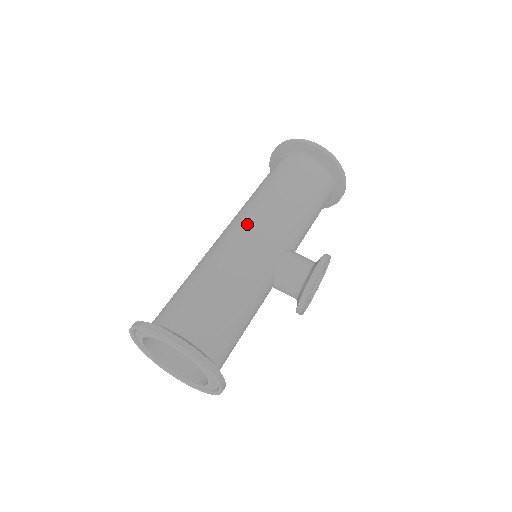
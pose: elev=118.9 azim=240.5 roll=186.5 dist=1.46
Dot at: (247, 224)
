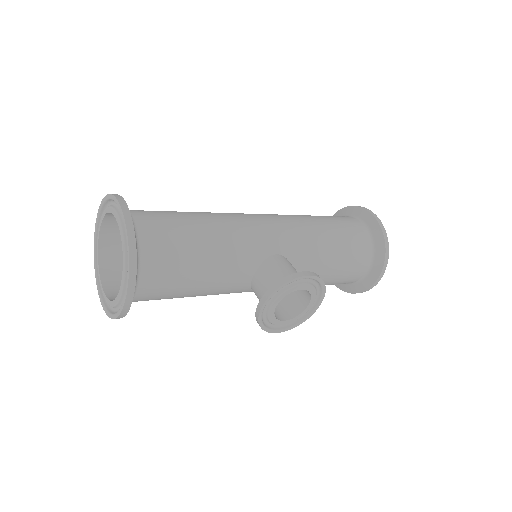
Dot at: (266, 215)
